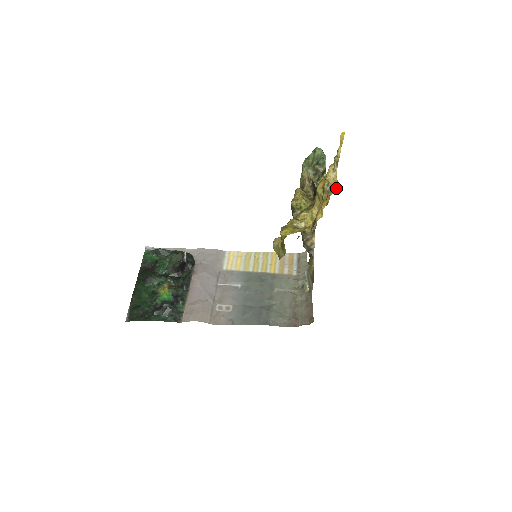
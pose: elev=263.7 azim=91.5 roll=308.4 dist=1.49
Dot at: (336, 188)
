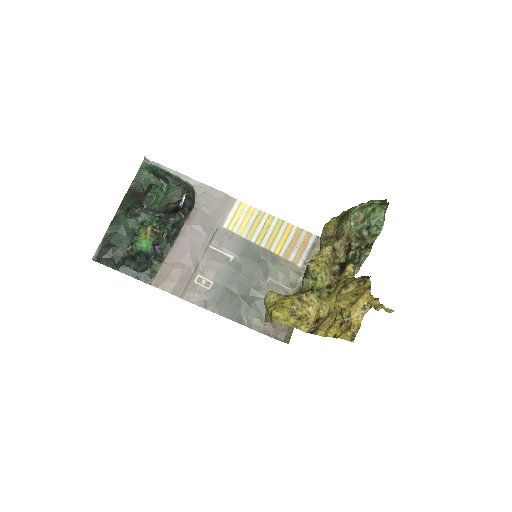
Dot at: (352, 336)
